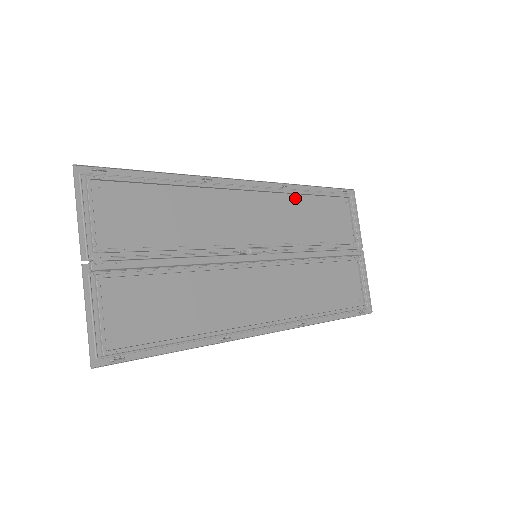
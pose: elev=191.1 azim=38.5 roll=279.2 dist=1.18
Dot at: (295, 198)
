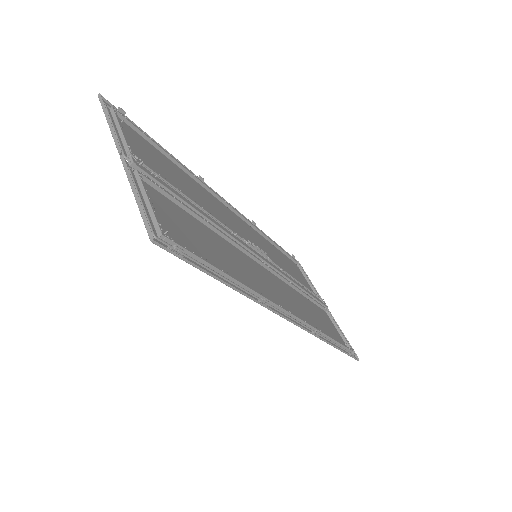
Dot at: (263, 239)
